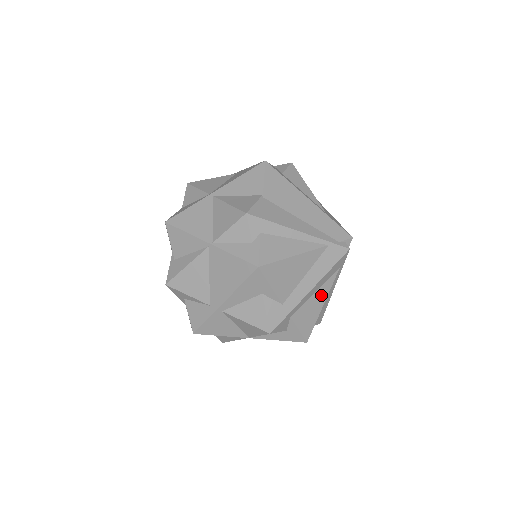
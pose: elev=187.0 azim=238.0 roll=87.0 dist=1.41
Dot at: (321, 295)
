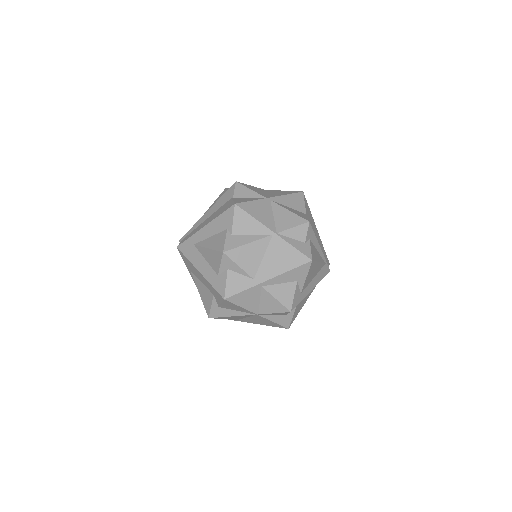
Dot at: (307, 297)
